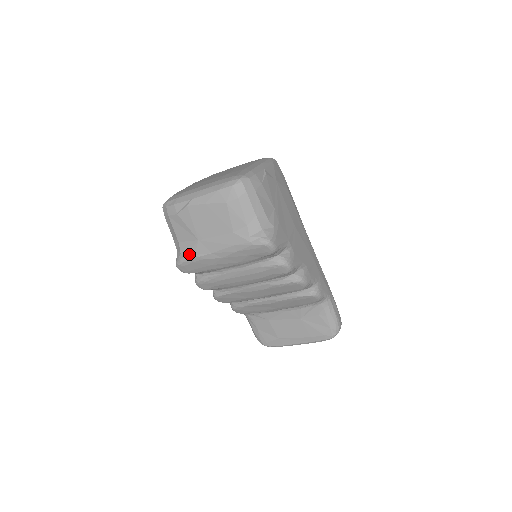
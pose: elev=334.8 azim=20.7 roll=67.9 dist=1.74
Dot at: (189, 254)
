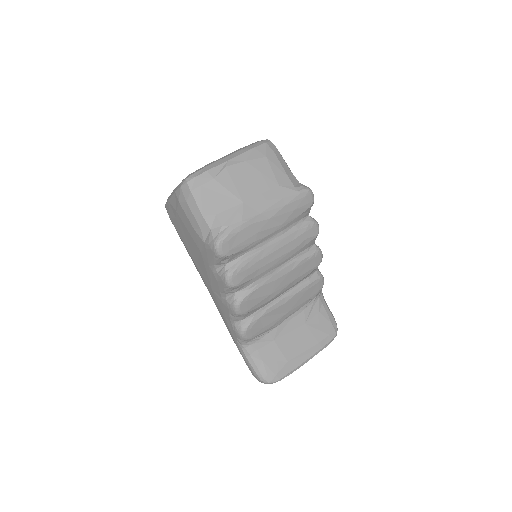
Dot at: (234, 222)
